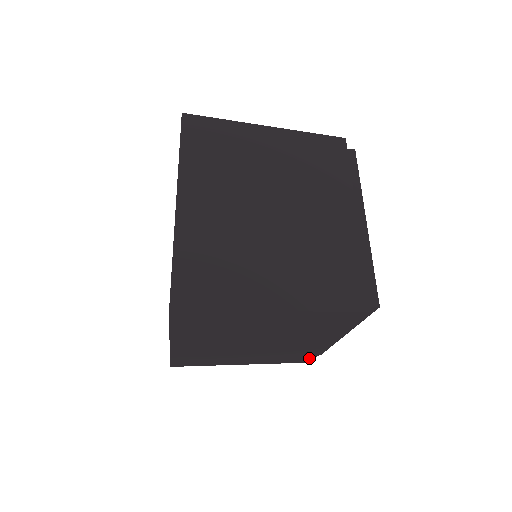
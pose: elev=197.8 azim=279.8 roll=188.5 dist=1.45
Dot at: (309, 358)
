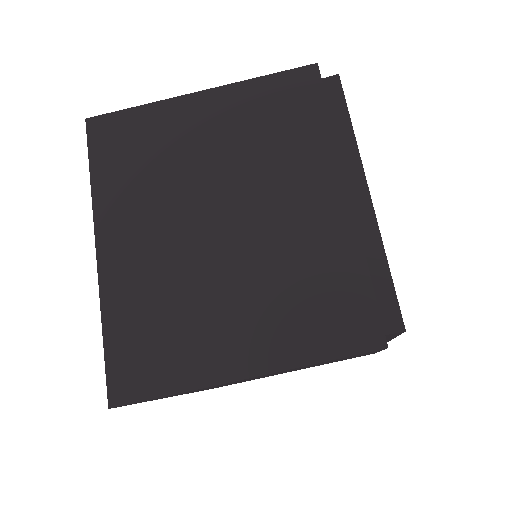
Dot at: occluded
